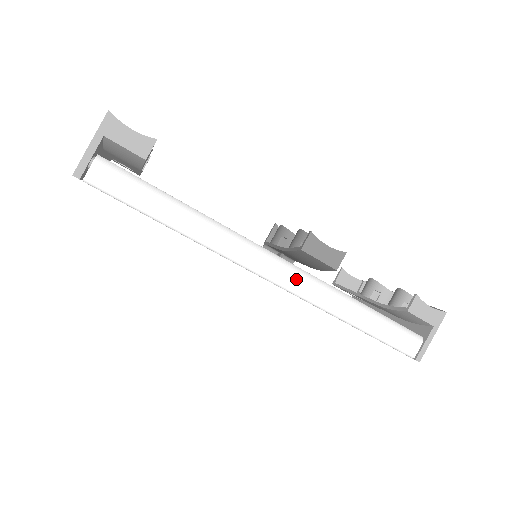
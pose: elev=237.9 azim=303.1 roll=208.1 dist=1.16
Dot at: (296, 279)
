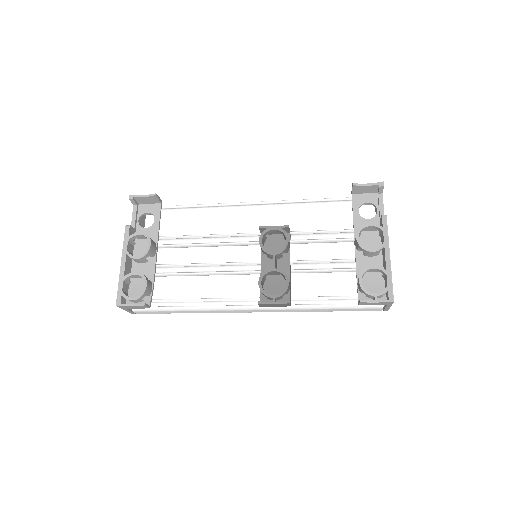
Dot at: (269, 311)
